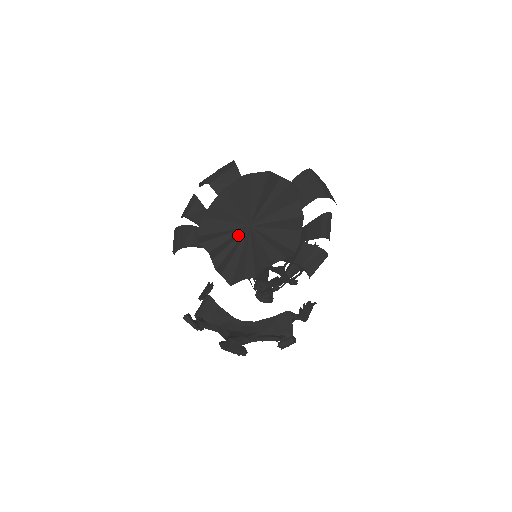
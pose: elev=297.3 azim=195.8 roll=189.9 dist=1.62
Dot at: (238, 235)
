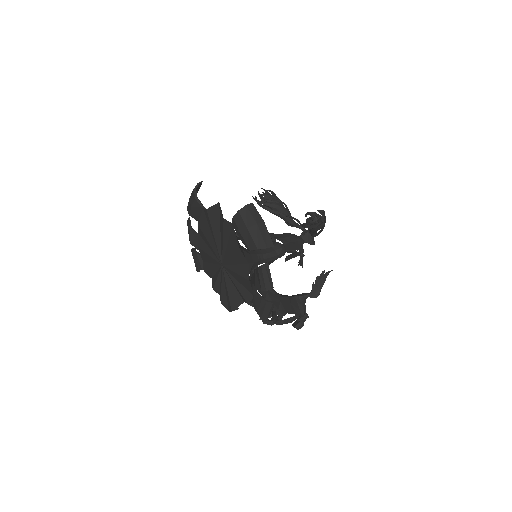
Dot at: (218, 272)
